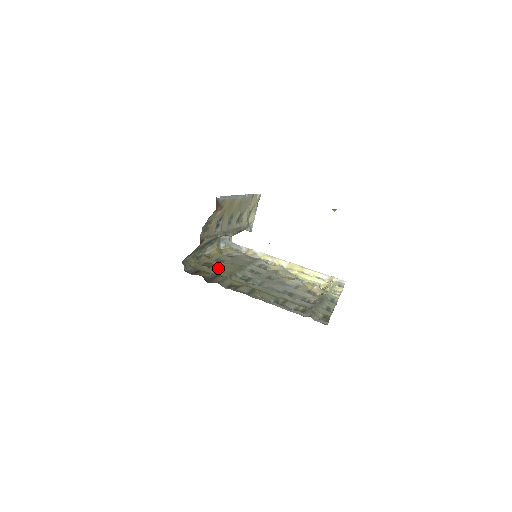
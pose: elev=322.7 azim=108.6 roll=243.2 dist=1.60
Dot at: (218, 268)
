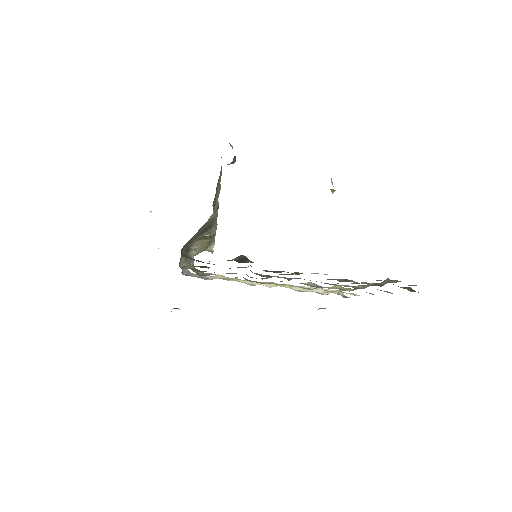
Dot at: occluded
